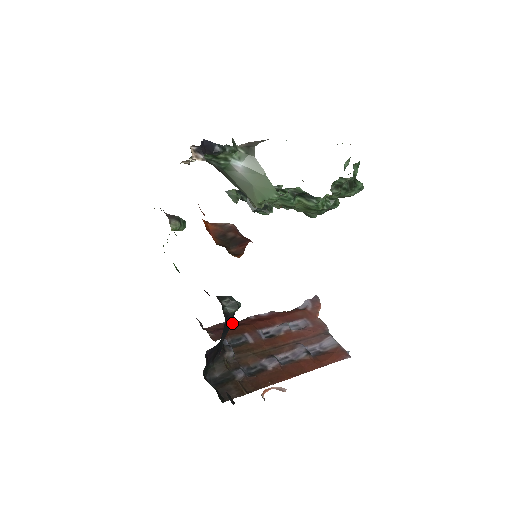
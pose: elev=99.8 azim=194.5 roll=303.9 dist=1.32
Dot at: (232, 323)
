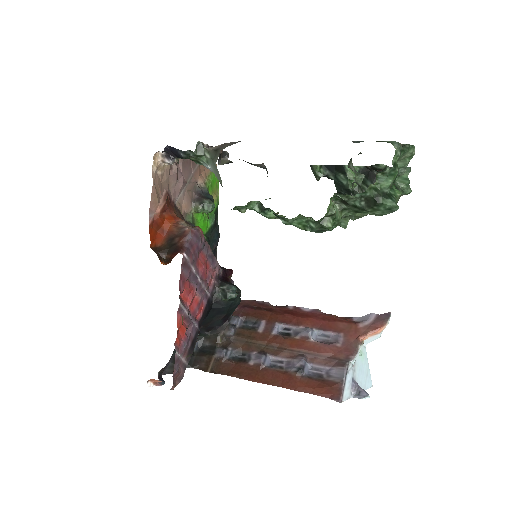
Dot at: (266, 305)
